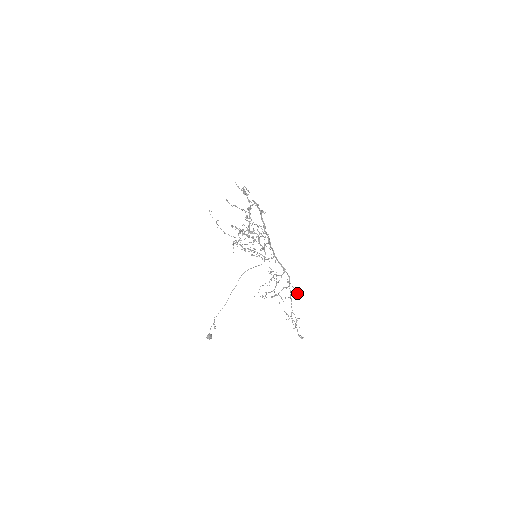
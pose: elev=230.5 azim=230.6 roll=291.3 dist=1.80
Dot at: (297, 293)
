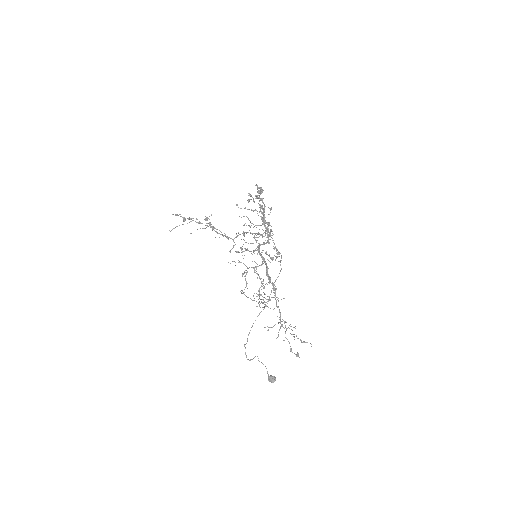
Dot at: occluded
